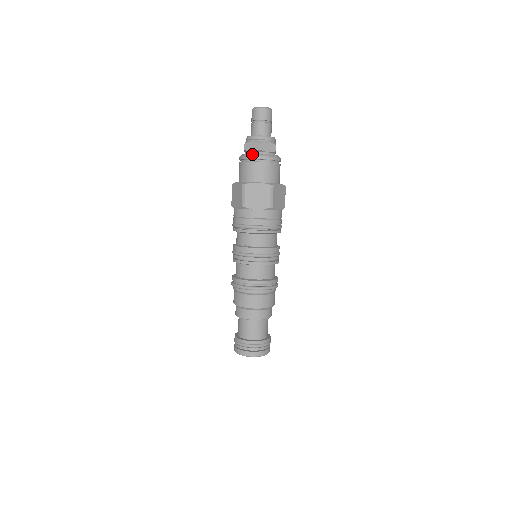
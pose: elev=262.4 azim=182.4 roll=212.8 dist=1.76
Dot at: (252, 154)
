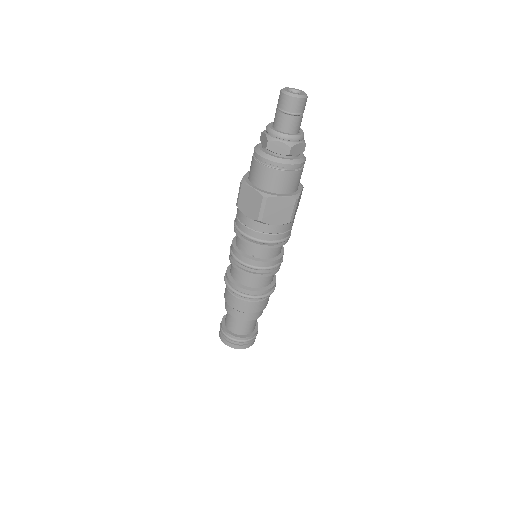
Dot at: (279, 160)
